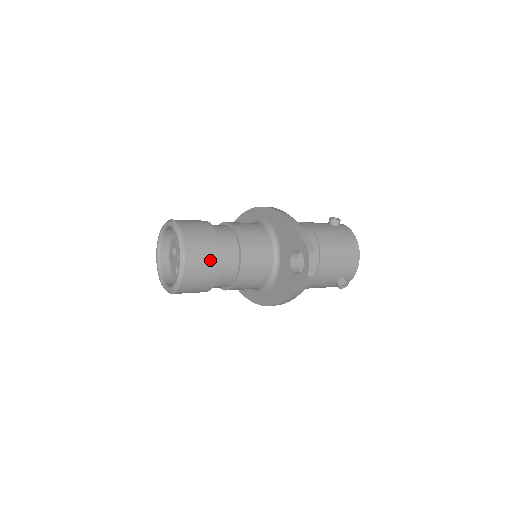
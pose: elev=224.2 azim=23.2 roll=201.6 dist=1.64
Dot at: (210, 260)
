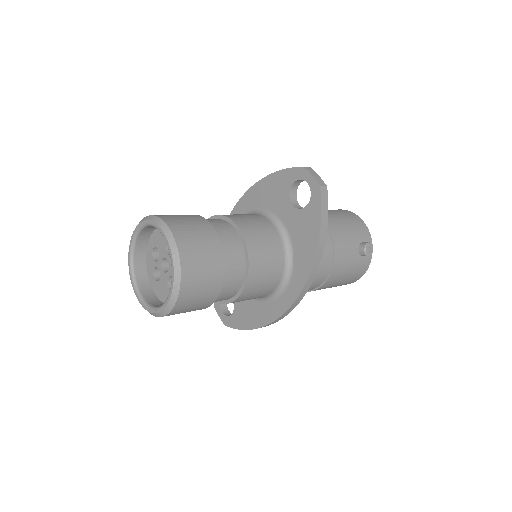
Dot at: (202, 229)
